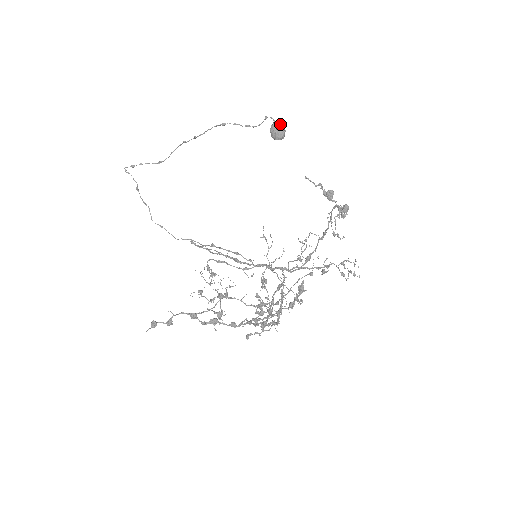
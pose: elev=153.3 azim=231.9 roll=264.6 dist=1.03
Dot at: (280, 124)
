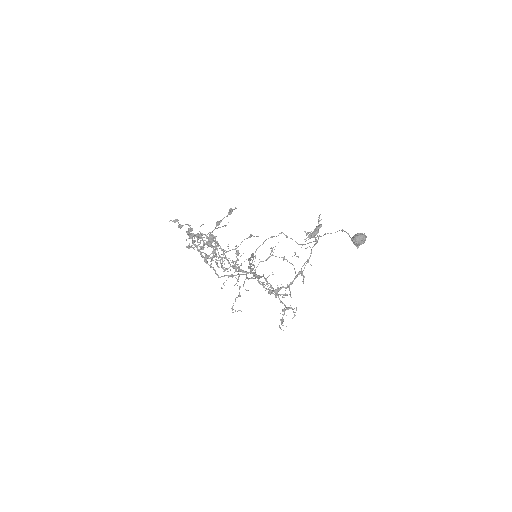
Dot at: (363, 234)
